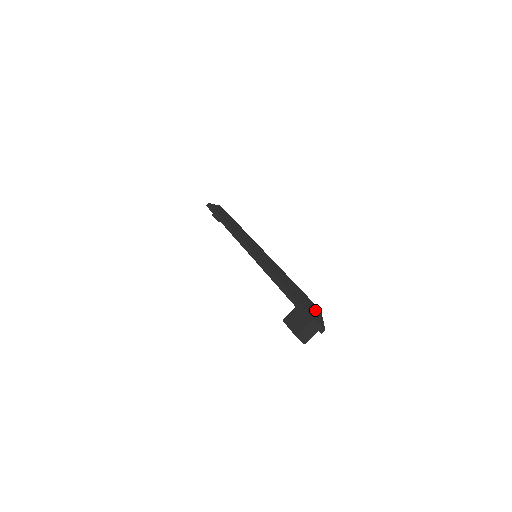
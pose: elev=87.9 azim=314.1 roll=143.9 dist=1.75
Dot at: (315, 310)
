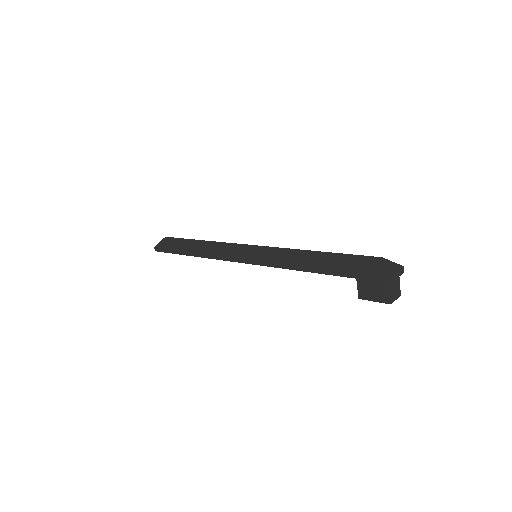
Dot at: (377, 264)
